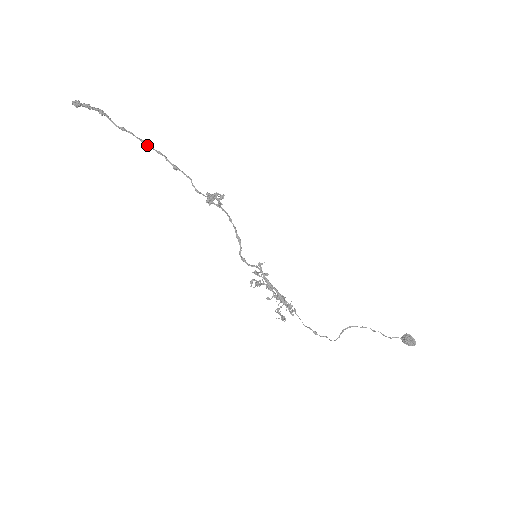
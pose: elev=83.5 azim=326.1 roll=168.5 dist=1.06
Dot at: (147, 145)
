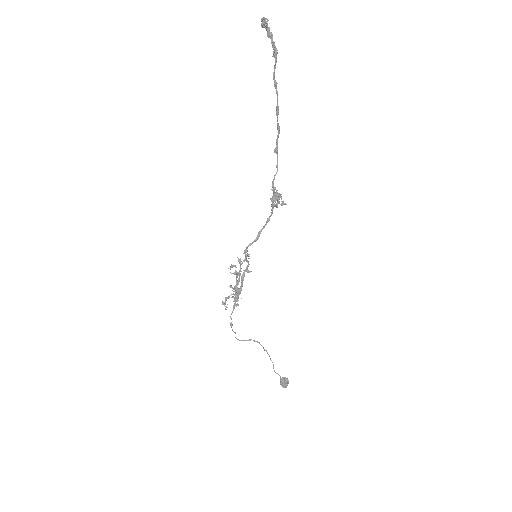
Dot at: (277, 114)
